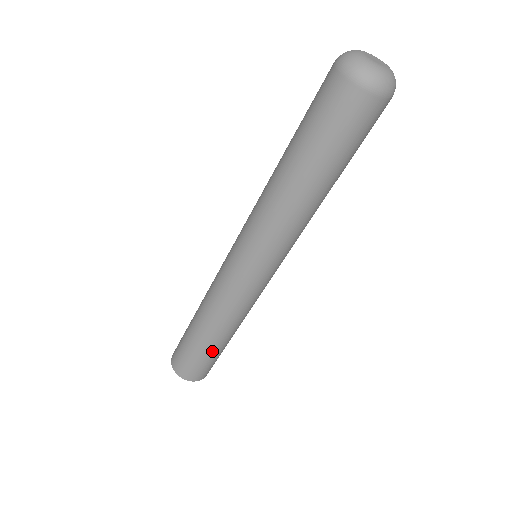
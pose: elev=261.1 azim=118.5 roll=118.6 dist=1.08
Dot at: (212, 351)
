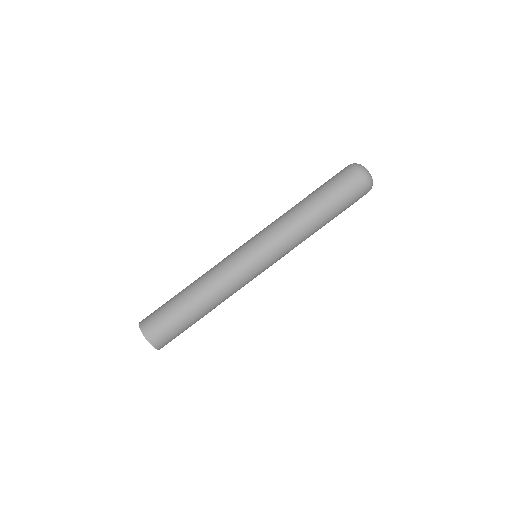
Dot at: (191, 320)
